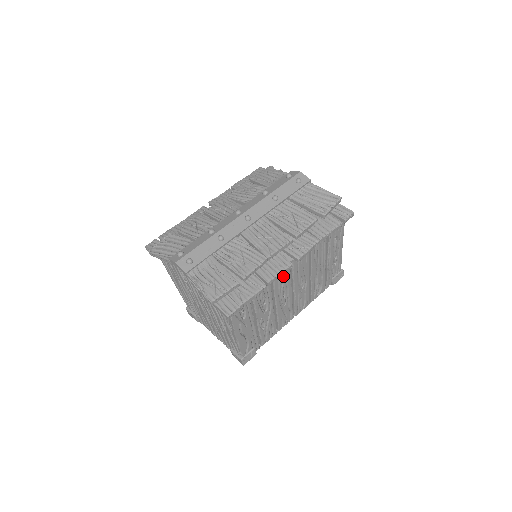
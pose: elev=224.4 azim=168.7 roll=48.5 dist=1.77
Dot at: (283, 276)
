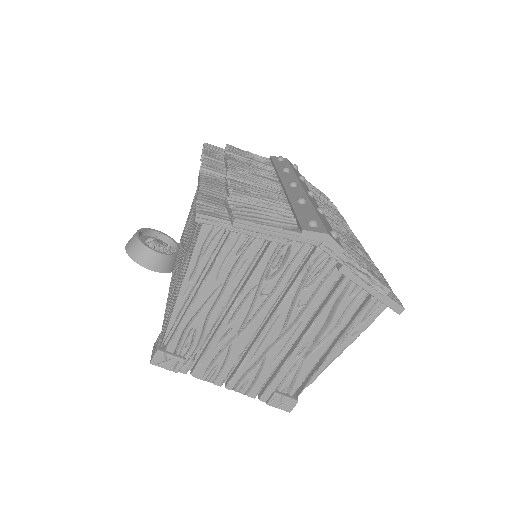
Dot at: occluded
